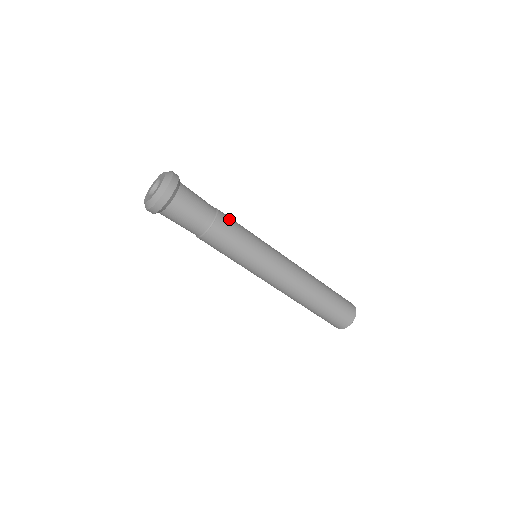
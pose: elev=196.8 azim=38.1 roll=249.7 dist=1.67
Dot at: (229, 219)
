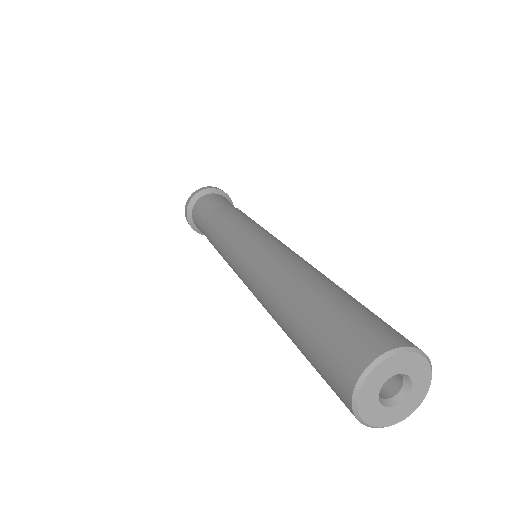
Dot at: (237, 211)
